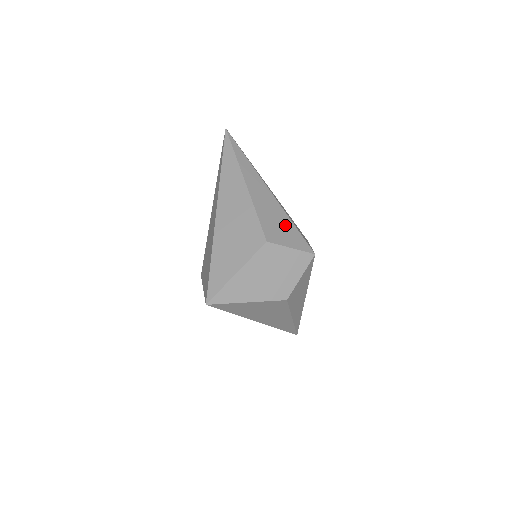
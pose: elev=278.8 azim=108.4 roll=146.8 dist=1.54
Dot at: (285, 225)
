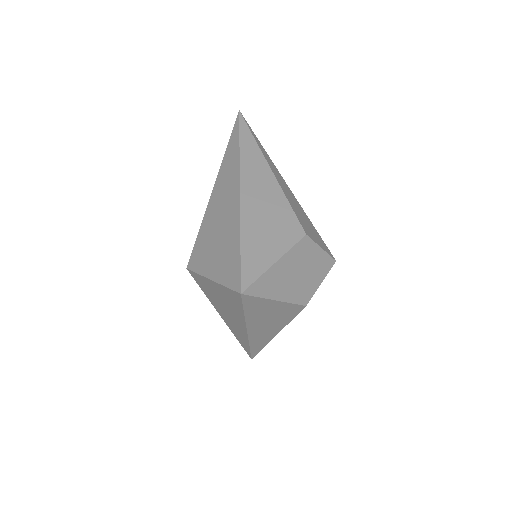
Dot at: (310, 224)
